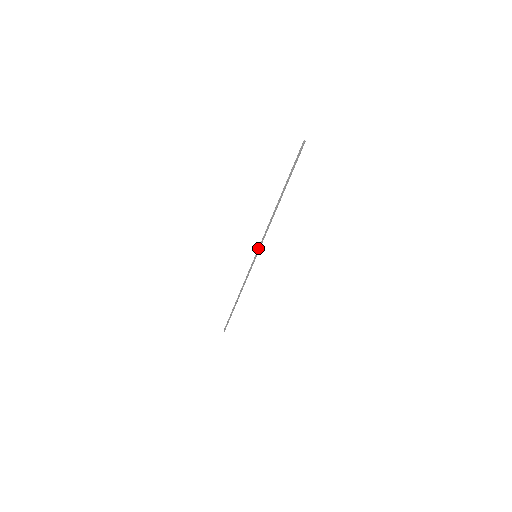
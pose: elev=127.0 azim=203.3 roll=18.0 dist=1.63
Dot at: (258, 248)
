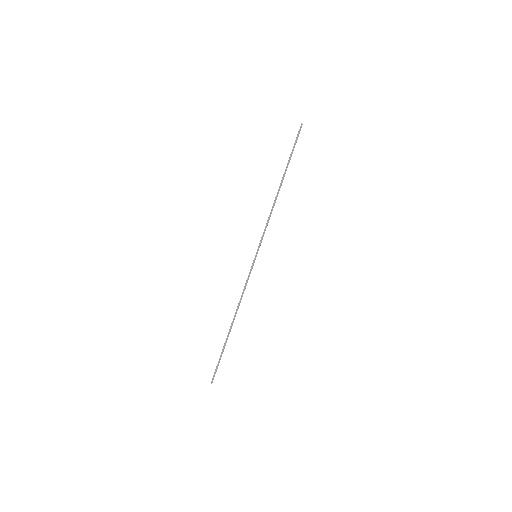
Dot at: occluded
